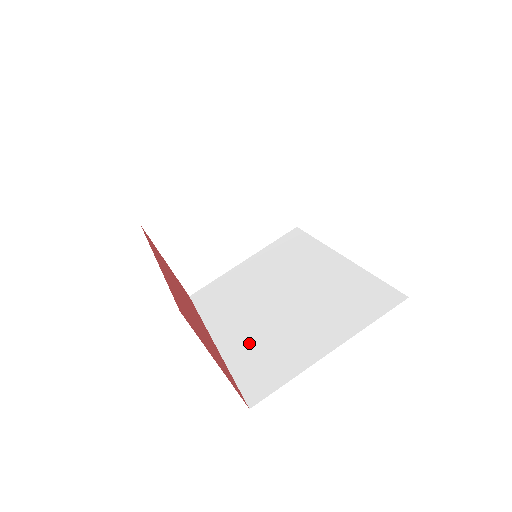
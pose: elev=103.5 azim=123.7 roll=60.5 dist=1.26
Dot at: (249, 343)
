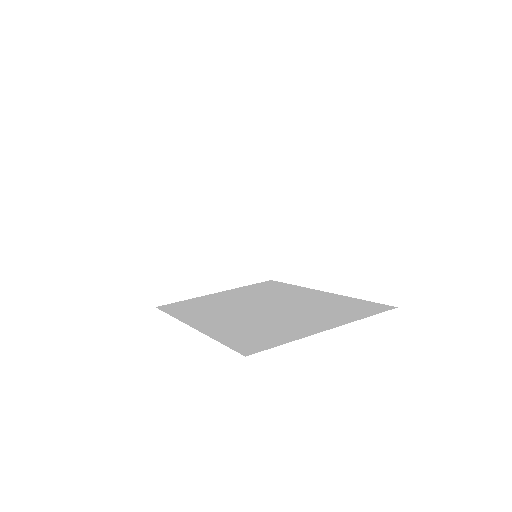
Dot at: (235, 326)
